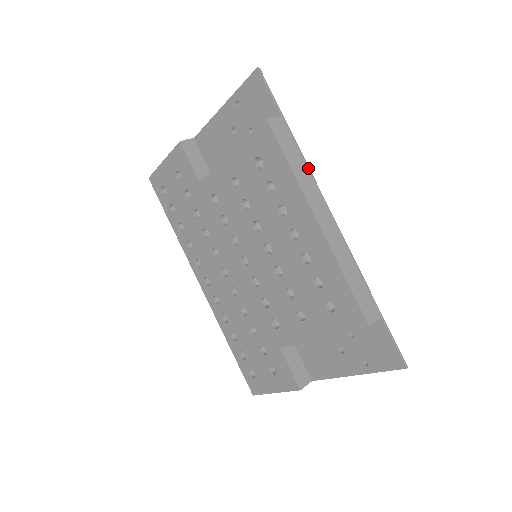
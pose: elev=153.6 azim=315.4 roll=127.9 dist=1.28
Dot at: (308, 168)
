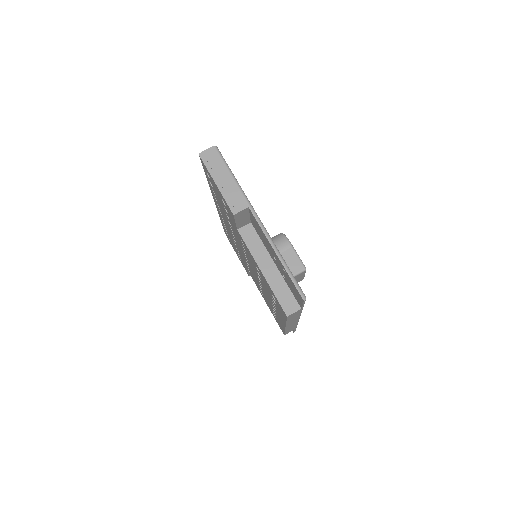
Dot at: occluded
